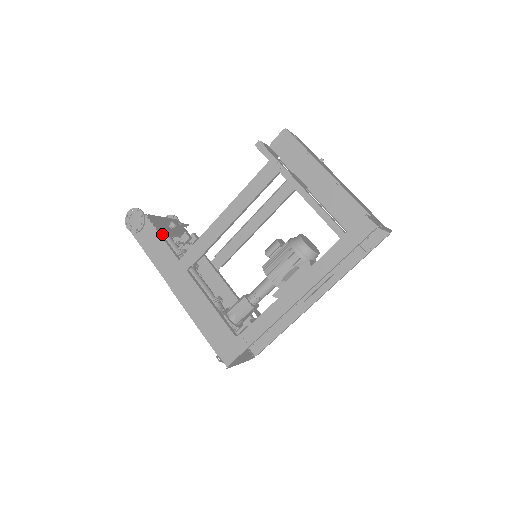
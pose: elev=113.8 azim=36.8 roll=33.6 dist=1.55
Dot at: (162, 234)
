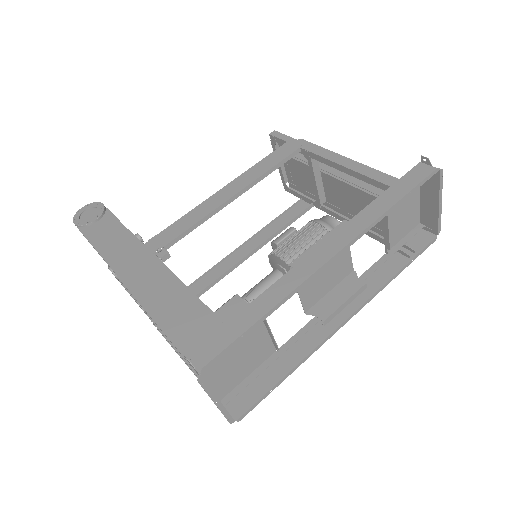
Dot at: occluded
